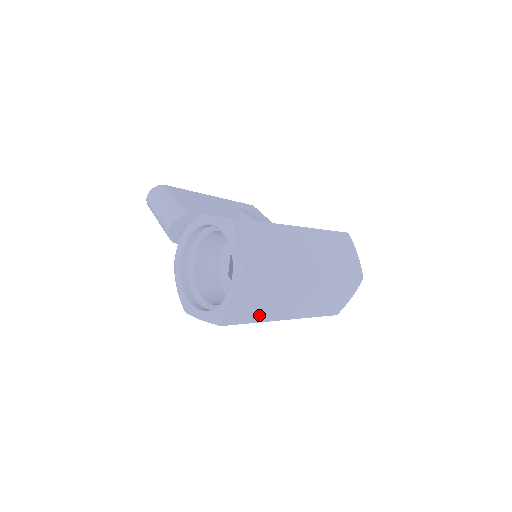
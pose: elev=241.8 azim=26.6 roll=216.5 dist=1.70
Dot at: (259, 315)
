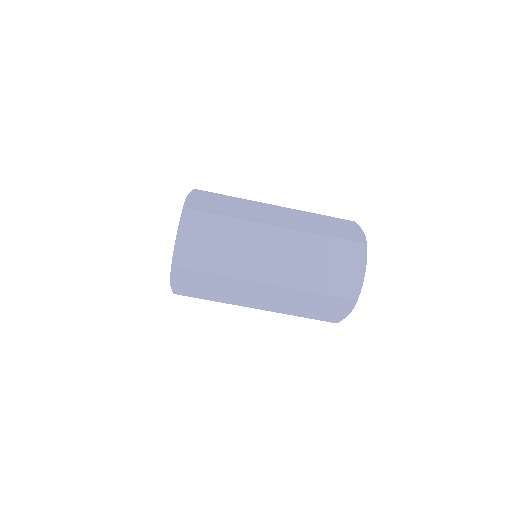
Dot at: (222, 265)
